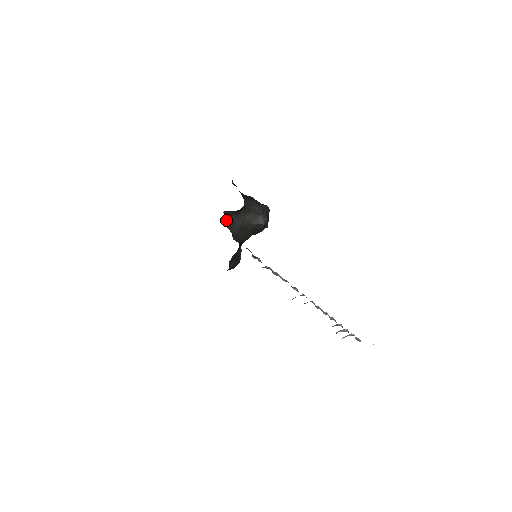
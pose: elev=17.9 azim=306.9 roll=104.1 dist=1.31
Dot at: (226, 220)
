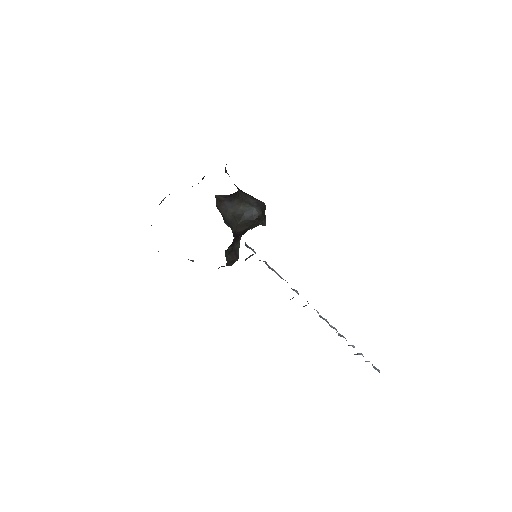
Dot at: (218, 204)
